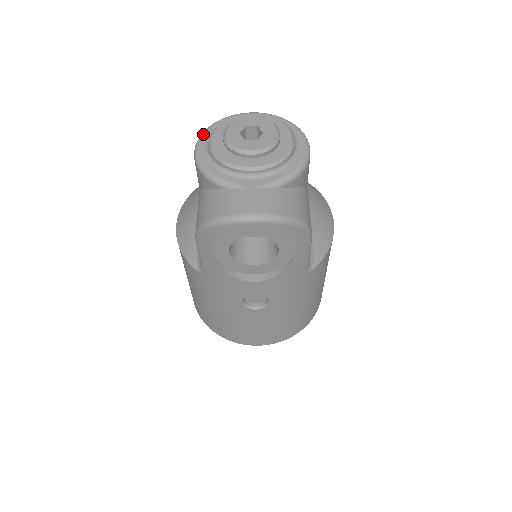
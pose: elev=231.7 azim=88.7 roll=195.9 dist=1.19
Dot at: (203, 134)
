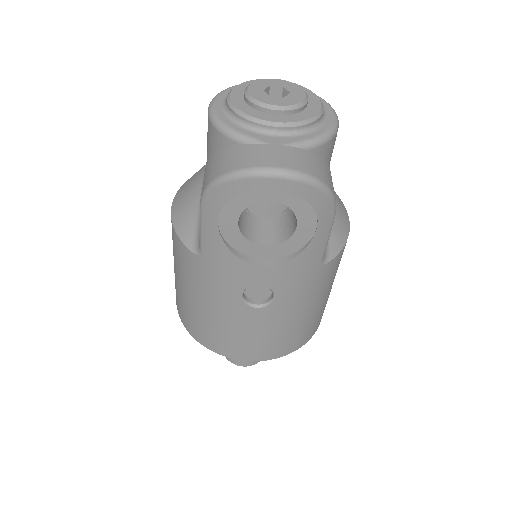
Dot at: (219, 93)
